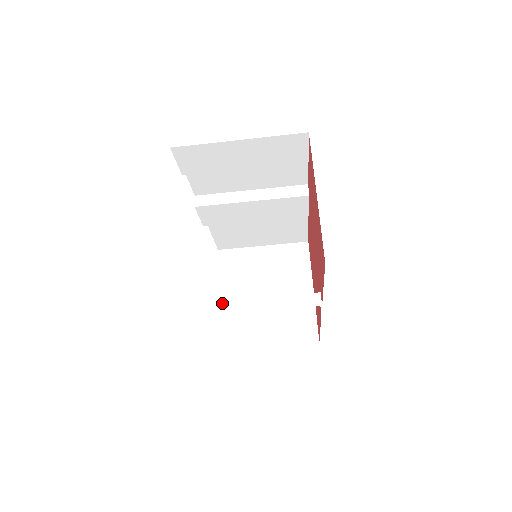
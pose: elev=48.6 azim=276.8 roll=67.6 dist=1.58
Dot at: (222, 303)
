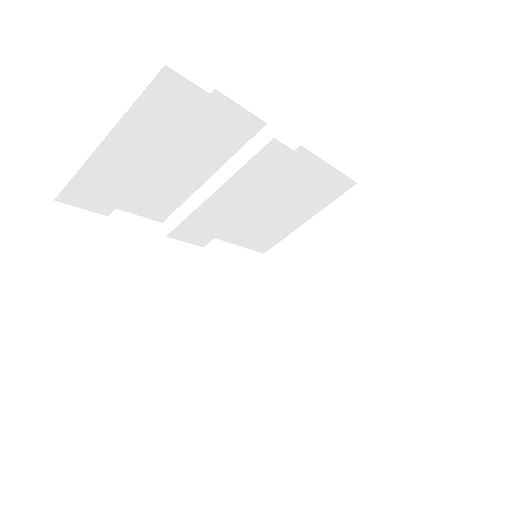
Dot at: (227, 346)
